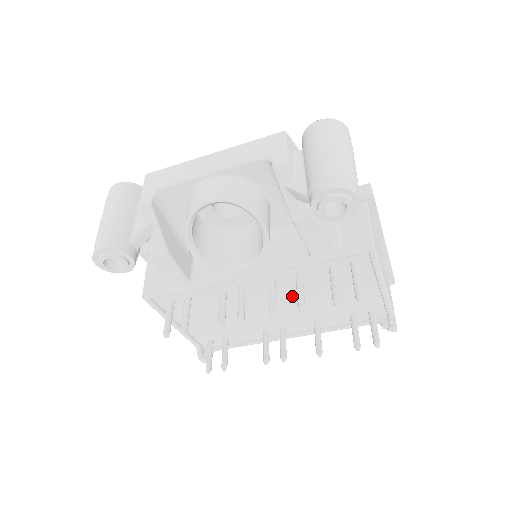
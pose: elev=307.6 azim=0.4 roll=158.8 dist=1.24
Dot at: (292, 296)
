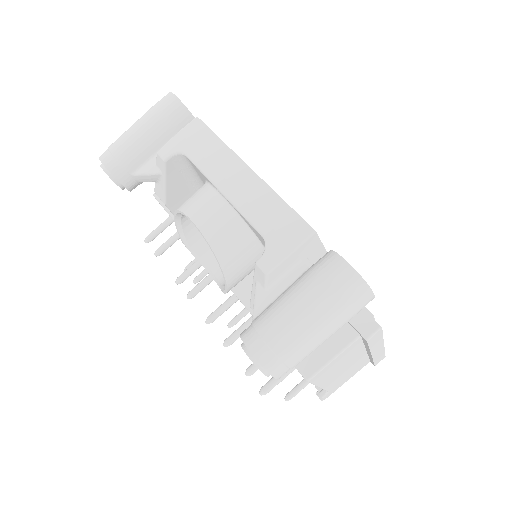
Dot at: occluded
